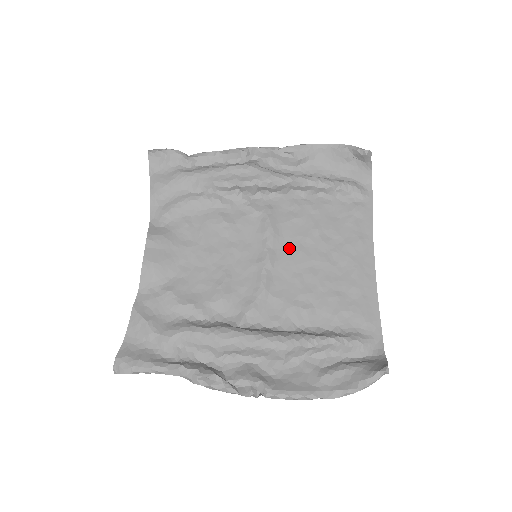
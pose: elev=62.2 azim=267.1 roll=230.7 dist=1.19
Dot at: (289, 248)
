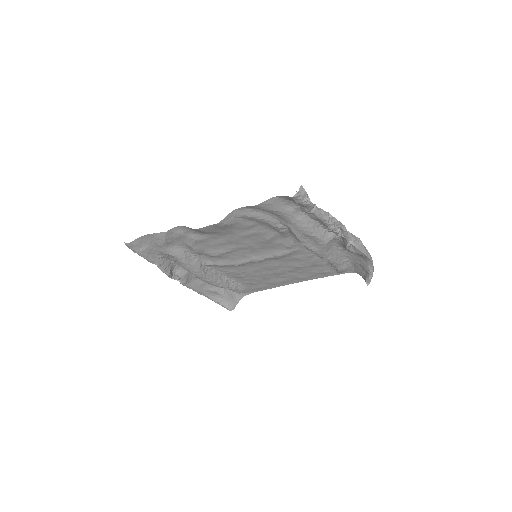
Dot at: (275, 262)
